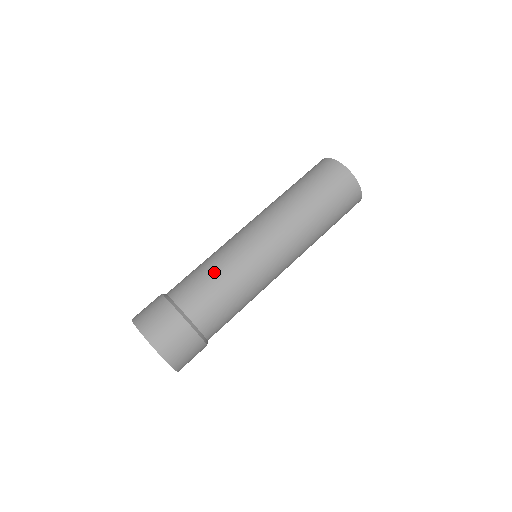
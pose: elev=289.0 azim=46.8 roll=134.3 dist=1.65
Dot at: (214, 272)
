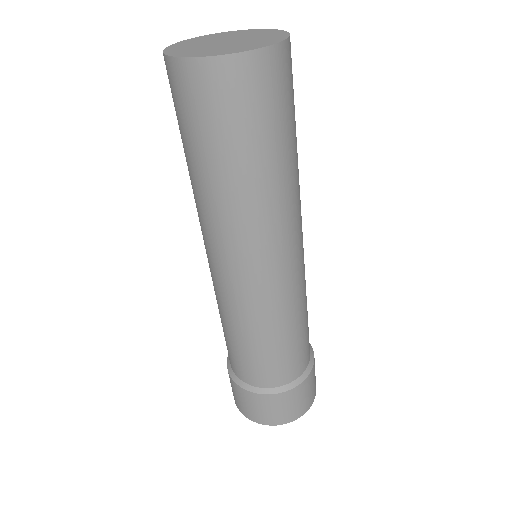
Dot at: (258, 343)
